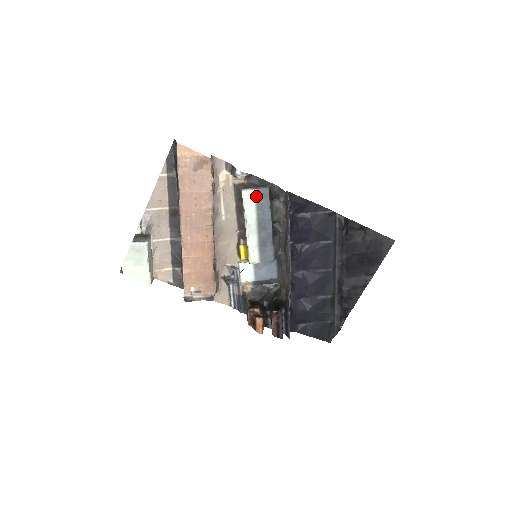
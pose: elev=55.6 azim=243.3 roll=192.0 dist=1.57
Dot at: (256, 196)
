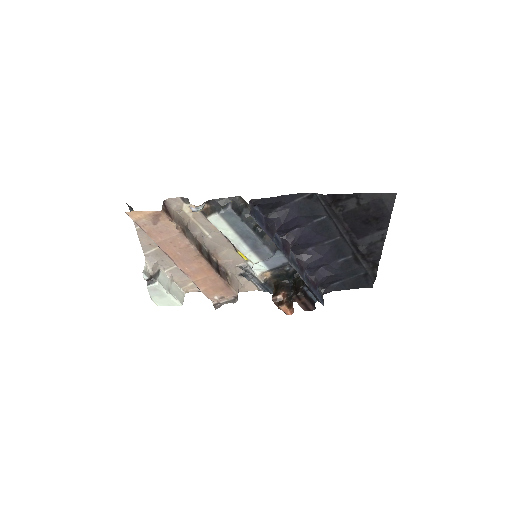
Dot at: (223, 218)
